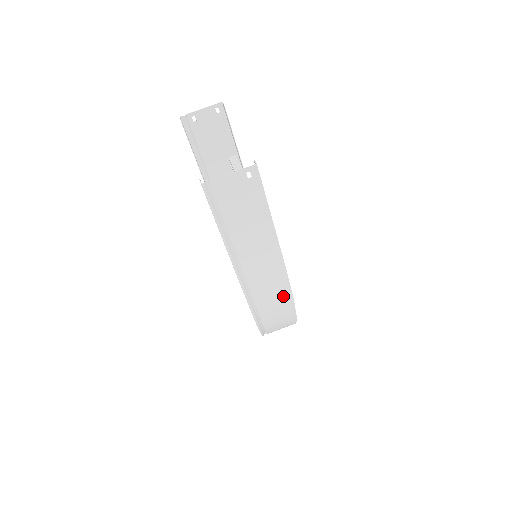
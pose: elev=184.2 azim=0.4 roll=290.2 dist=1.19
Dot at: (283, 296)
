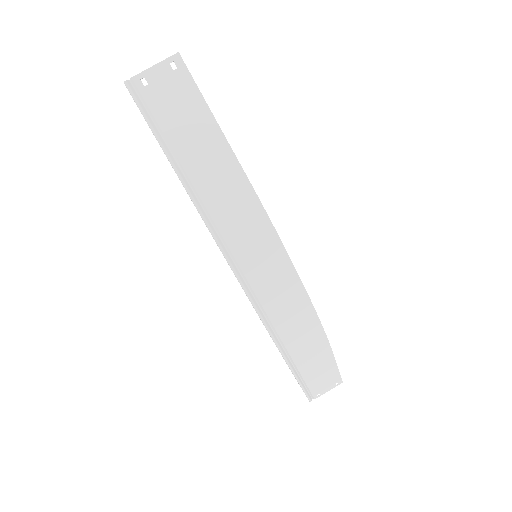
Dot at: (269, 244)
